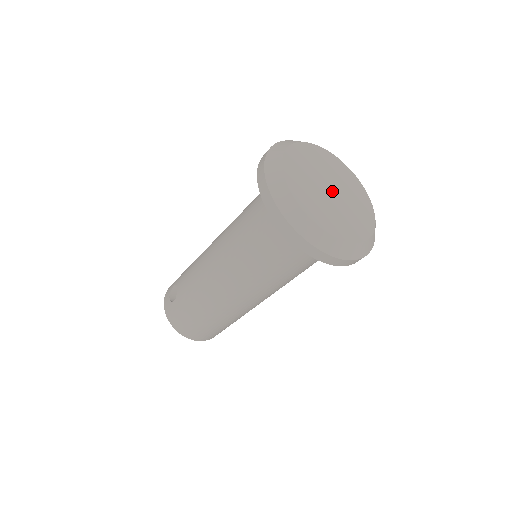
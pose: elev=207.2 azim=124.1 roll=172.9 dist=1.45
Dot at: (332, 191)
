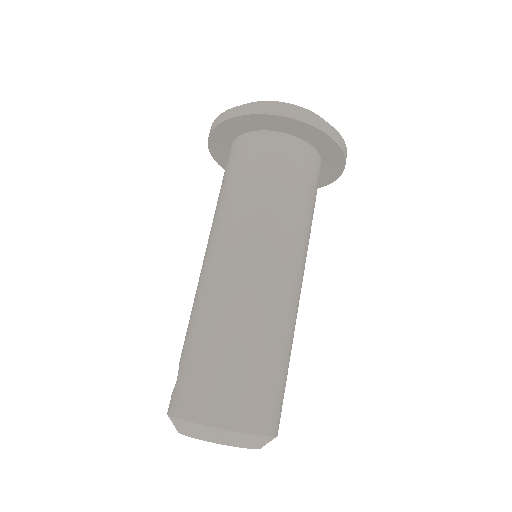
Dot at: occluded
